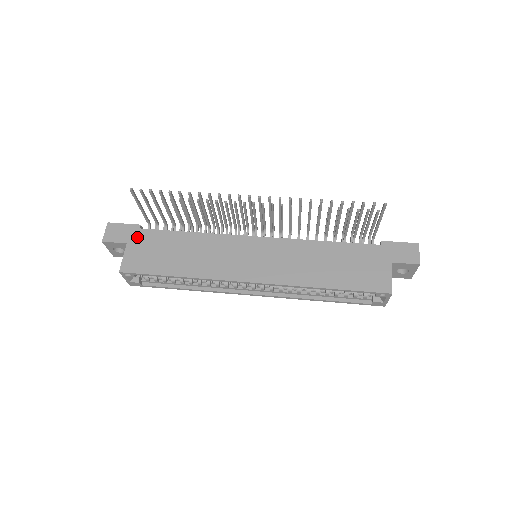
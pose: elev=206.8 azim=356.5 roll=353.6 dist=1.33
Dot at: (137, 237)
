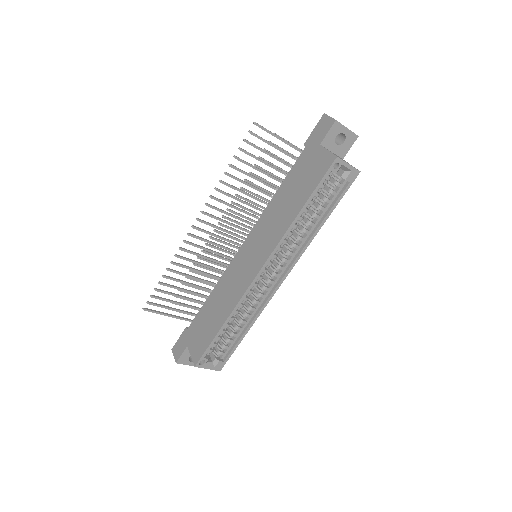
Dot at: (189, 336)
